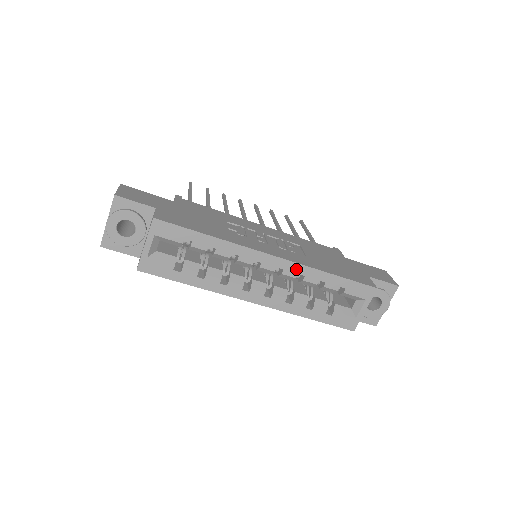
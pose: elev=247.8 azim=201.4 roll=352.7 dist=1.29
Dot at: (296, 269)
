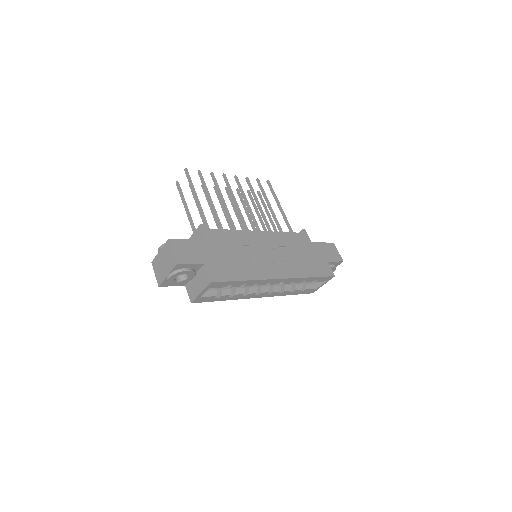
Dot at: (291, 280)
